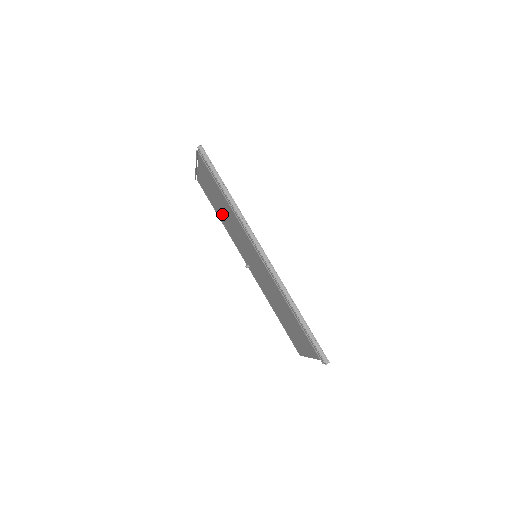
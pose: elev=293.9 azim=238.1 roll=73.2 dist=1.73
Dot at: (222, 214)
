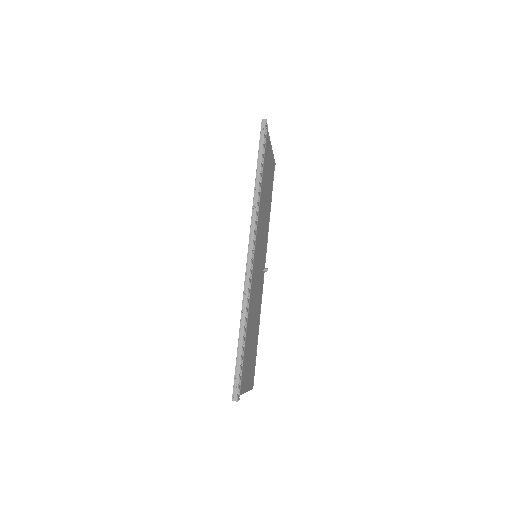
Dot at: (267, 205)
